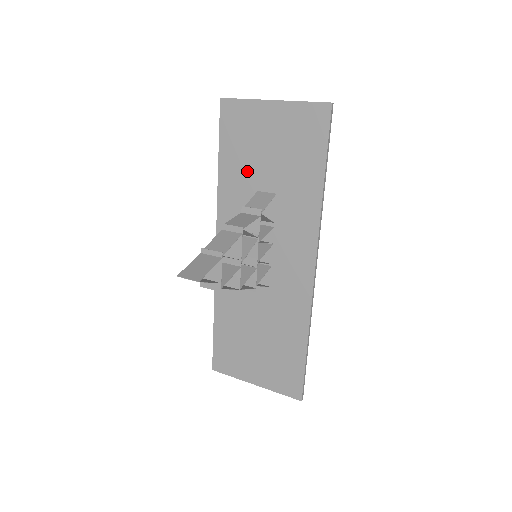
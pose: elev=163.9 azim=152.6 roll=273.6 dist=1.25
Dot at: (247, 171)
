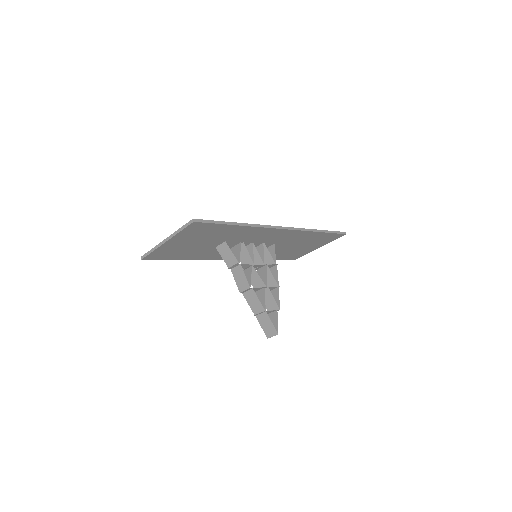
Dot at: (199, 251)
